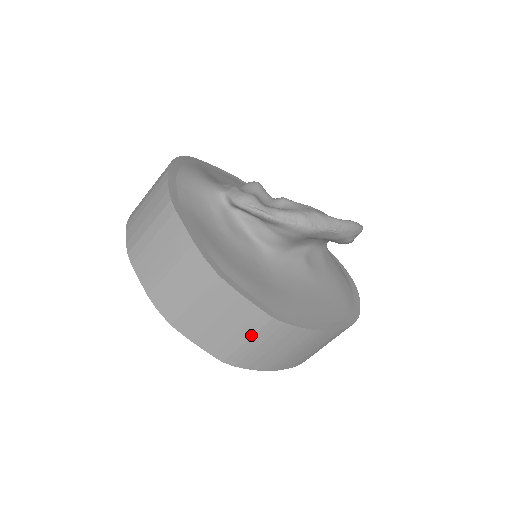
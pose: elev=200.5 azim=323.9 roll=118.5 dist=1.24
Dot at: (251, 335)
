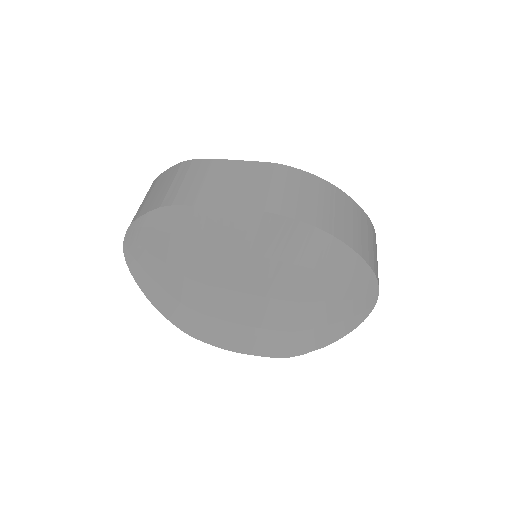
Dot at: (269, 181)
